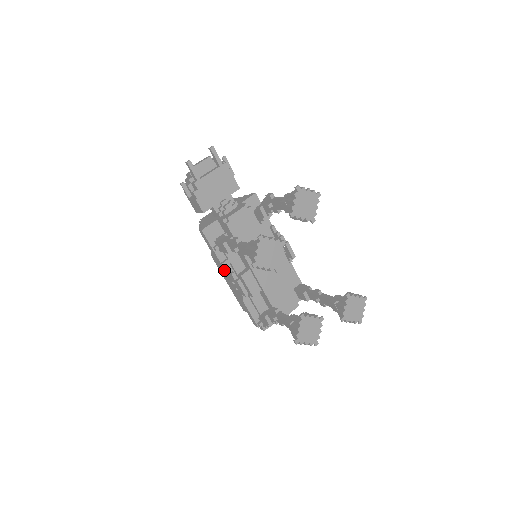
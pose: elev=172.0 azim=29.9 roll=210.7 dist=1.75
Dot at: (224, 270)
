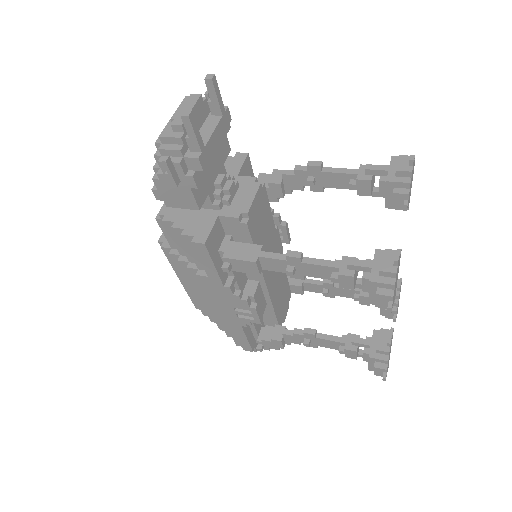
Dot at: (225, 295)
